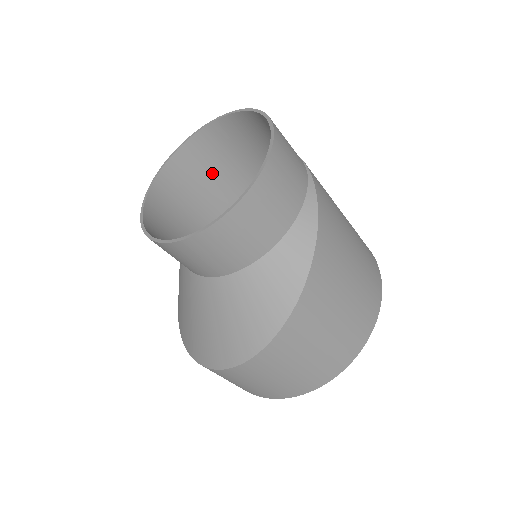
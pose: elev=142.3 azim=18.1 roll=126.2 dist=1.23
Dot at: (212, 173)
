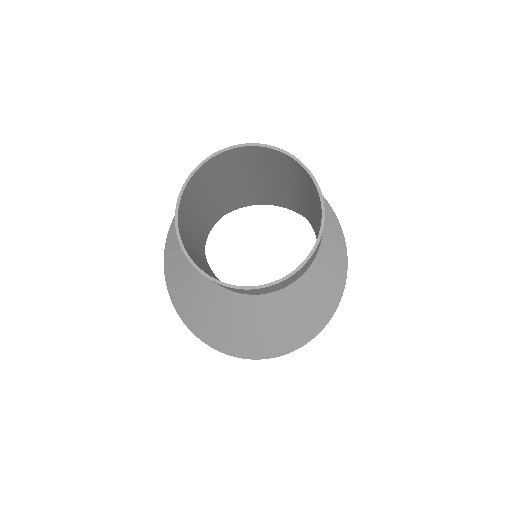
Dot at: (190, 217)
